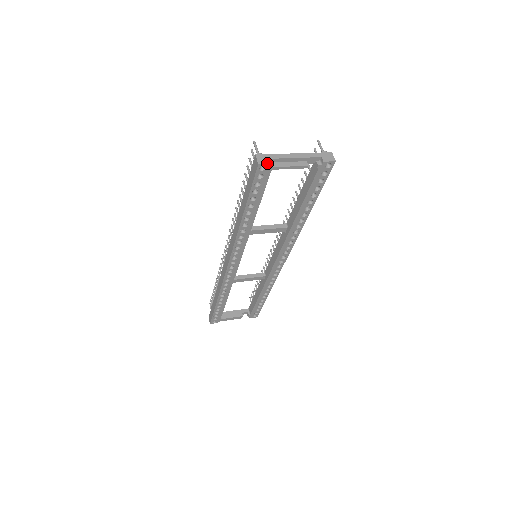
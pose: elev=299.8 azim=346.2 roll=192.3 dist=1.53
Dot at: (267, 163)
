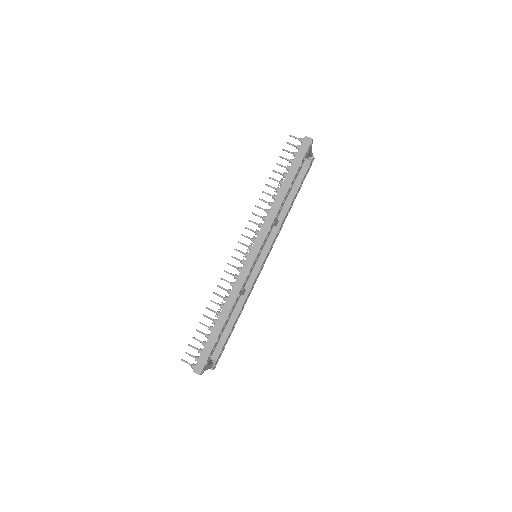
Dot at: occluded
